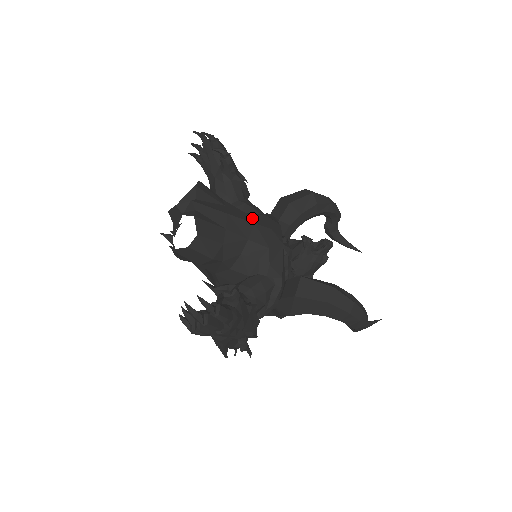
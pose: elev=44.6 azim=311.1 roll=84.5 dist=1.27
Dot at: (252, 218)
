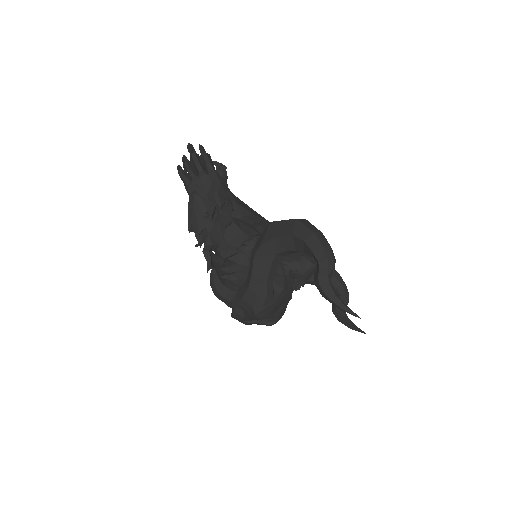
Dot at: occluded
